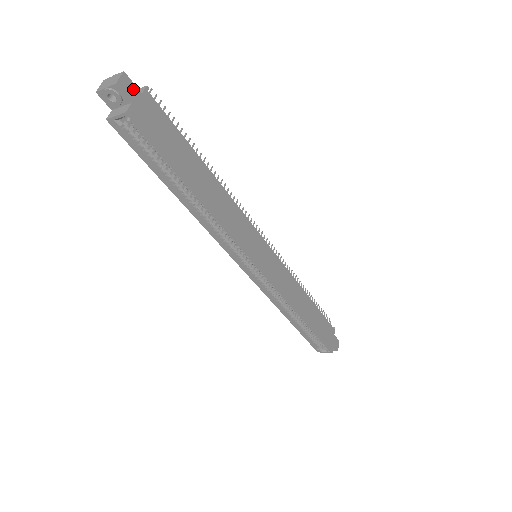
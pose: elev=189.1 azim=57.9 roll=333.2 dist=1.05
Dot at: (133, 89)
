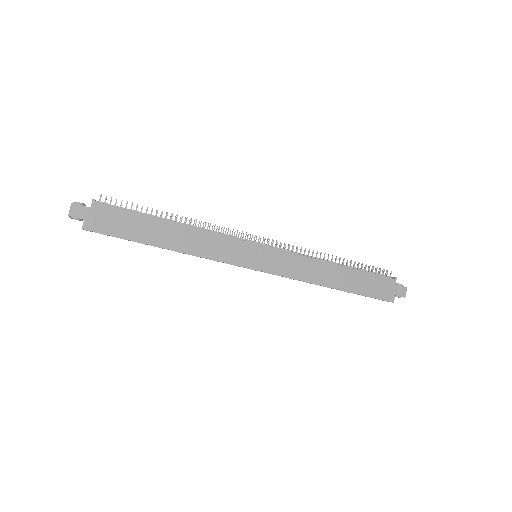
Dot at: (82, 209)
